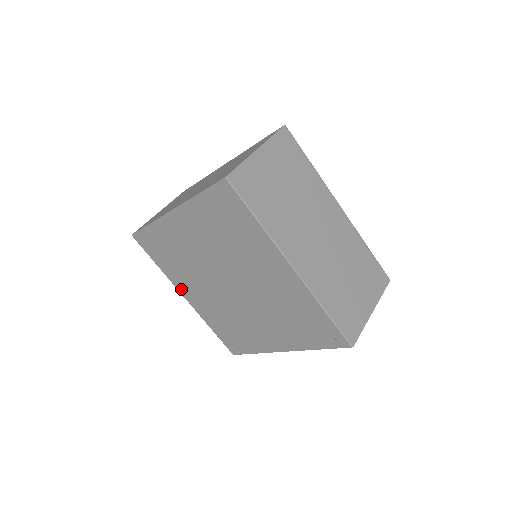
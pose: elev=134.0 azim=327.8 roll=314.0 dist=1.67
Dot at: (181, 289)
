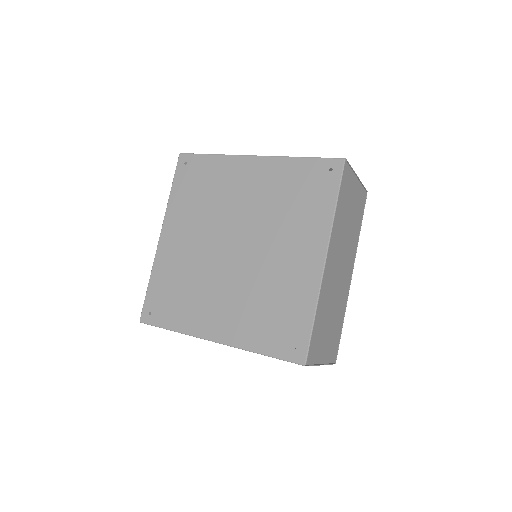
Dot at: (204, 331)
